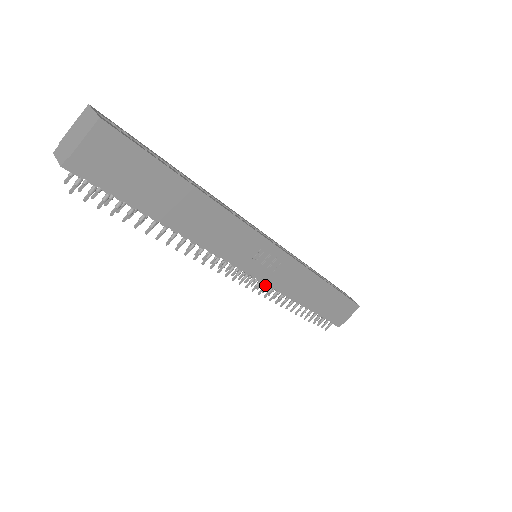
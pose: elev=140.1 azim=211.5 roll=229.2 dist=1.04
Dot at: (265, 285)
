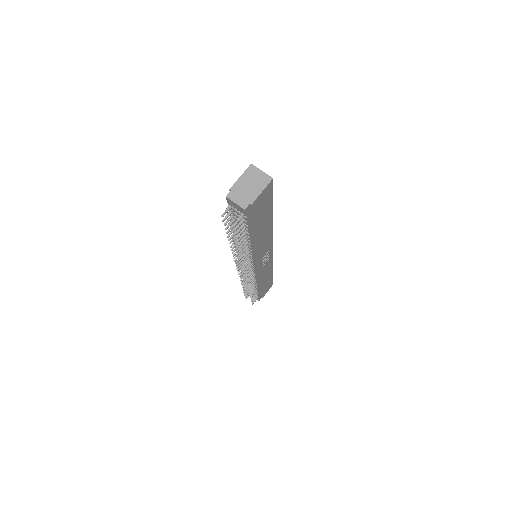
Dot at: (253, 276)
